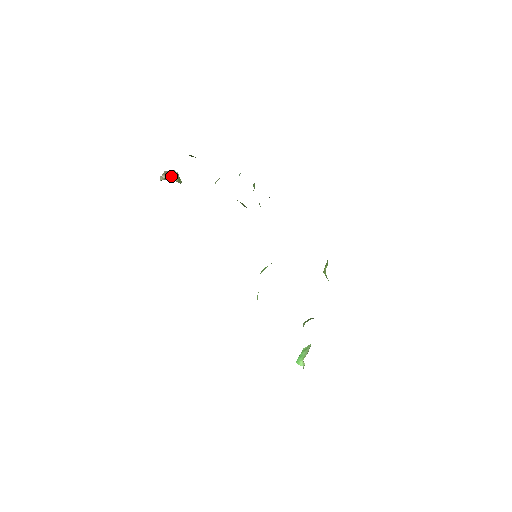
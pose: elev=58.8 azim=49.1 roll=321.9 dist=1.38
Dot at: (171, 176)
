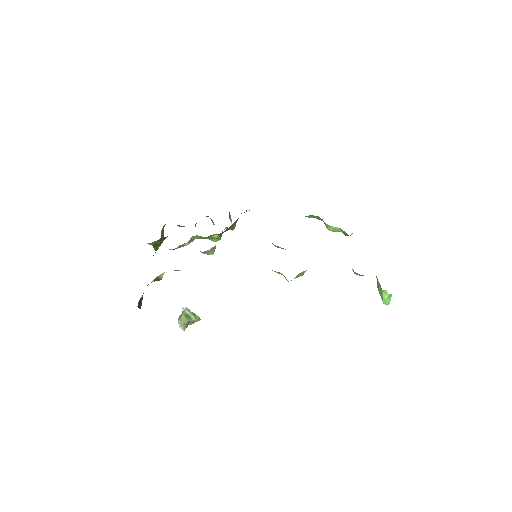
Dot at: (184, 315)
